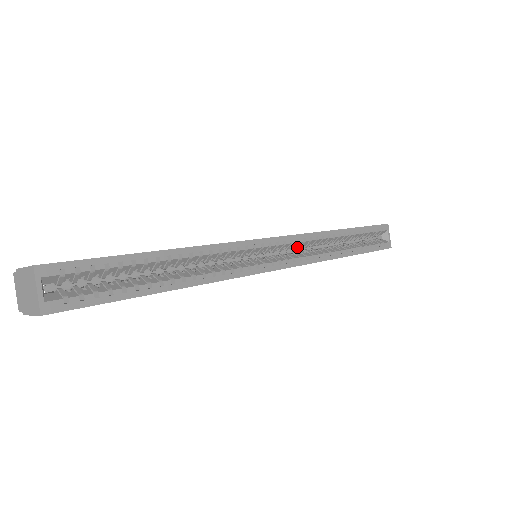
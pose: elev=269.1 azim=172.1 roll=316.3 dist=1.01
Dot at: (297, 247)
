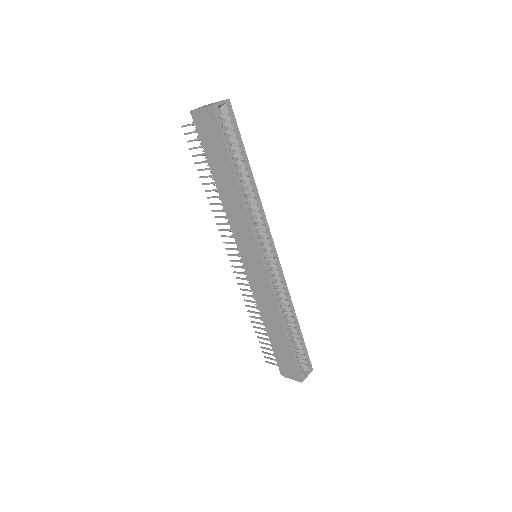
Dot at: occluded
